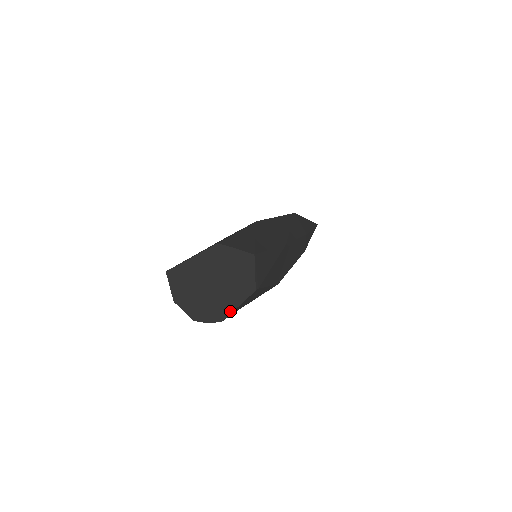
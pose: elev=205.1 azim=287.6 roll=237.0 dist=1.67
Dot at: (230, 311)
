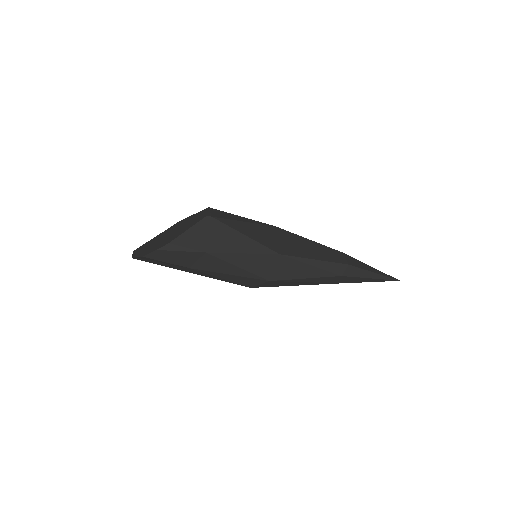
Dot at: (179, 235)
